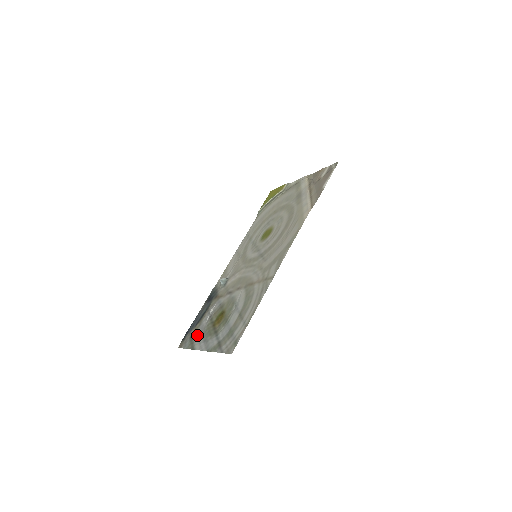
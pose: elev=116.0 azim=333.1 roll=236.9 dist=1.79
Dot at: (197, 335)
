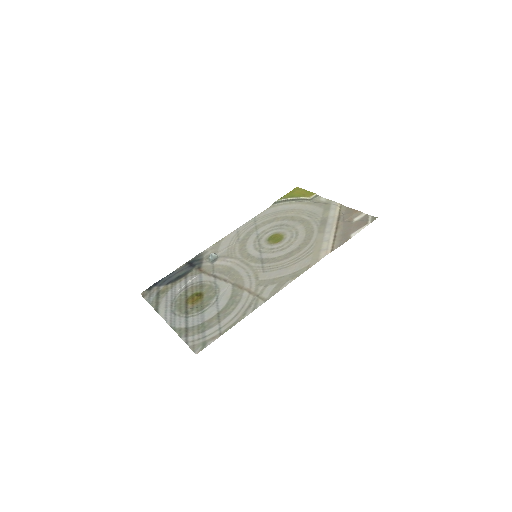
Dot at: (166, 298)
